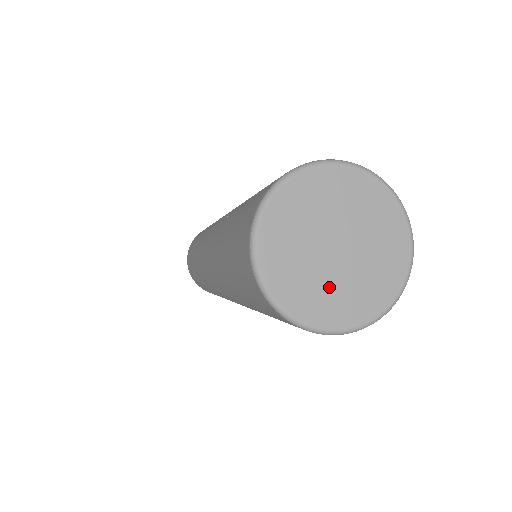
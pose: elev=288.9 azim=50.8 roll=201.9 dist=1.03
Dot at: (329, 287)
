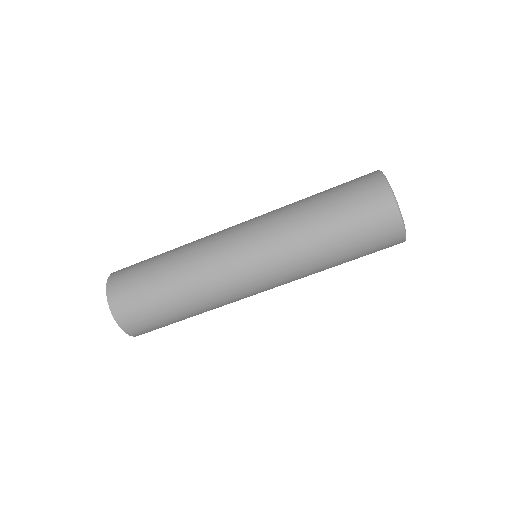
Dot at: occluded
